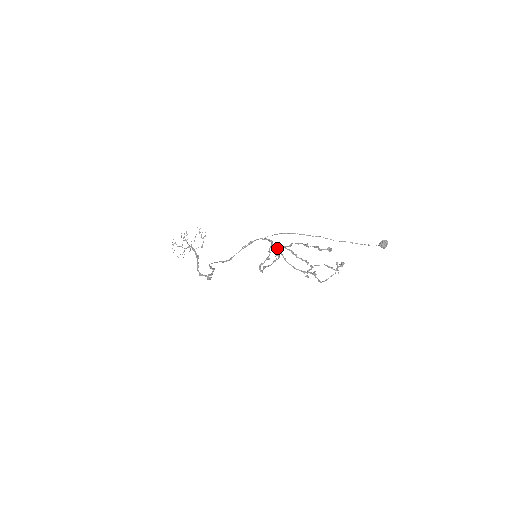
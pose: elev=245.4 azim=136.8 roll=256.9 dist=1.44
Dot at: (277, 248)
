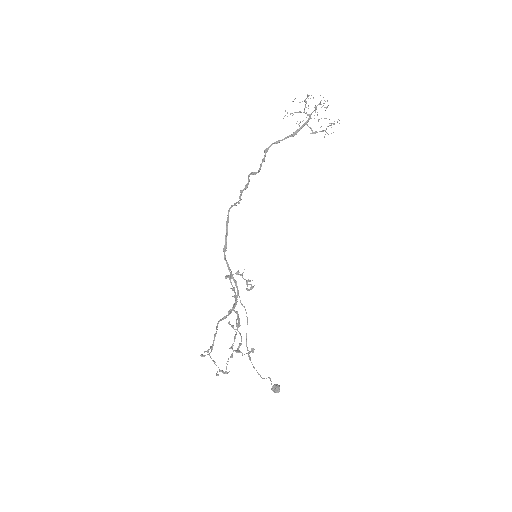
Dot at: (229, 314)
